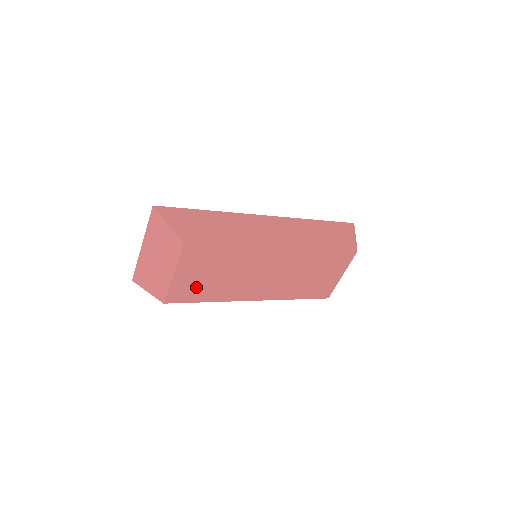
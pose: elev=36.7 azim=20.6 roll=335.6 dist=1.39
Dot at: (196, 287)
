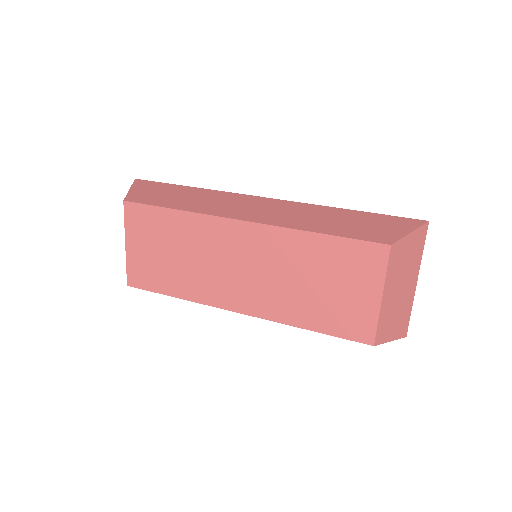
Dot at: (154, 269)
